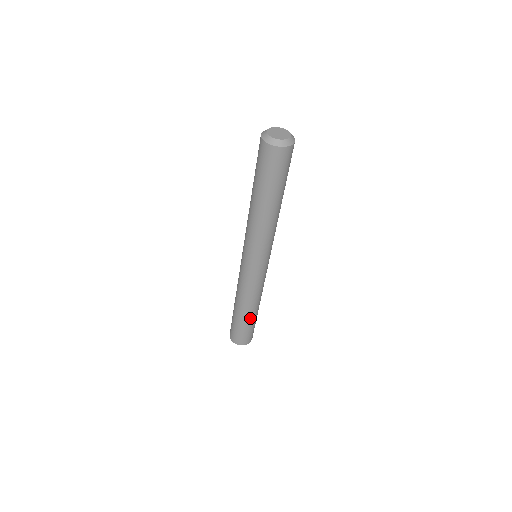
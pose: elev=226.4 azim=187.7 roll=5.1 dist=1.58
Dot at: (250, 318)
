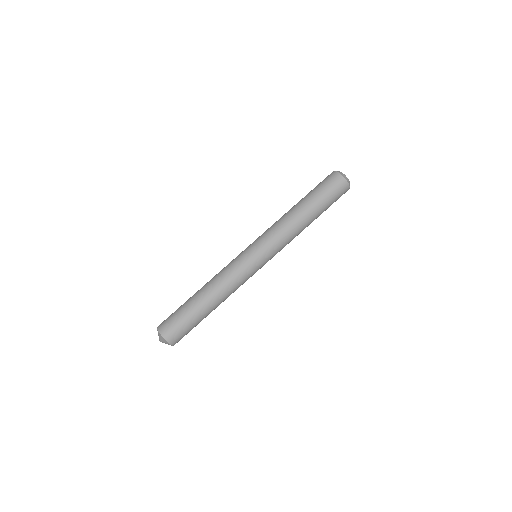
Dot at: (205, 312)
